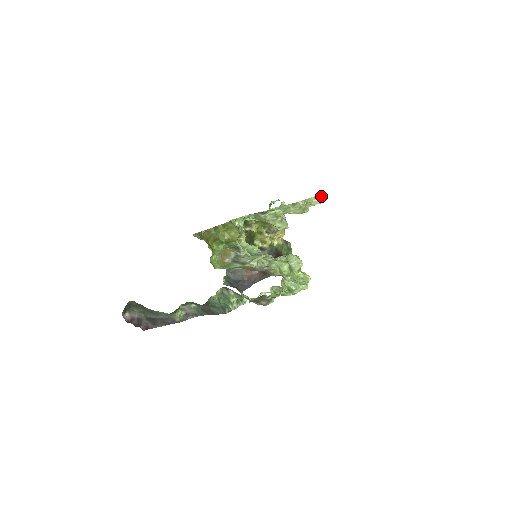
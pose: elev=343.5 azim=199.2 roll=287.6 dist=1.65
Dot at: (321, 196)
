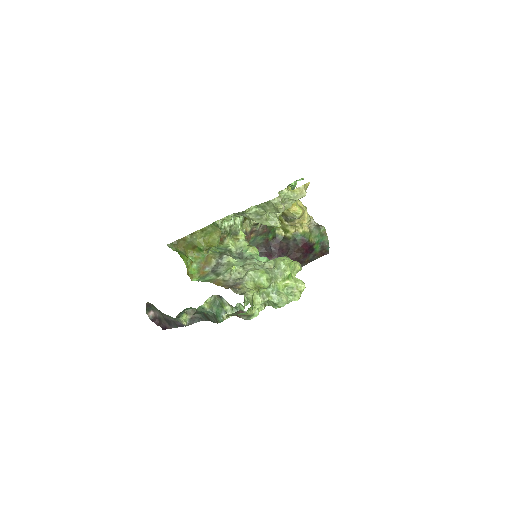
Dot at: (300, 189)
